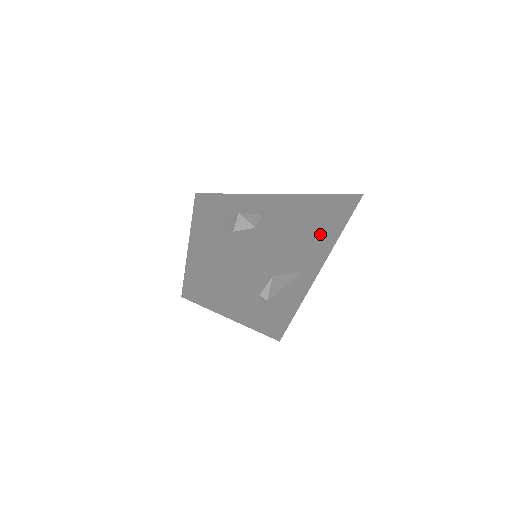
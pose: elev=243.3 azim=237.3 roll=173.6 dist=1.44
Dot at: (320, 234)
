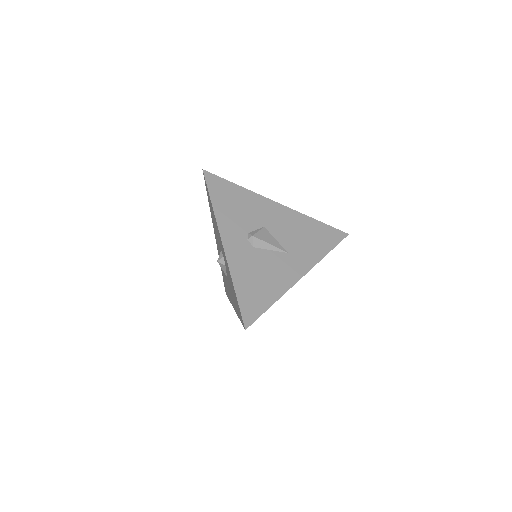
Dot at: (310, 232)
